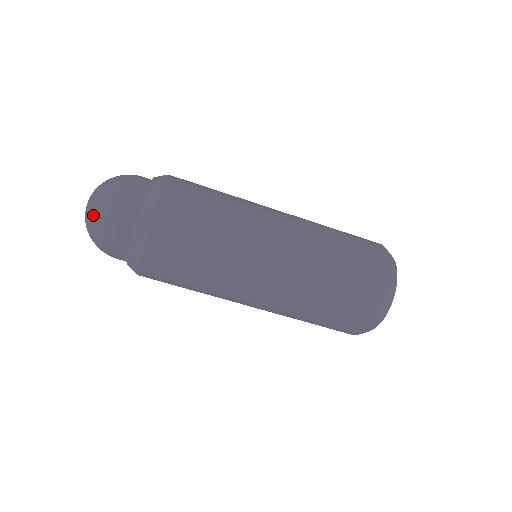
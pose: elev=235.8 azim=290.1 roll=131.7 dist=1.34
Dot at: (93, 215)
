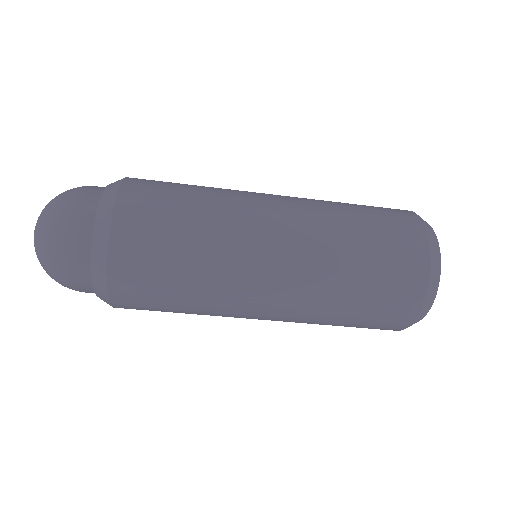
Dot at: (42, 223)
